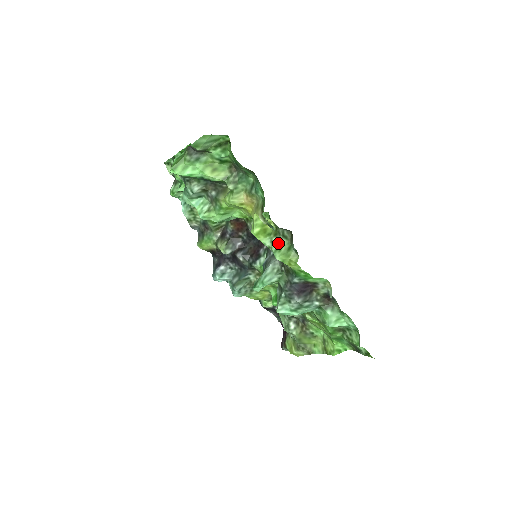
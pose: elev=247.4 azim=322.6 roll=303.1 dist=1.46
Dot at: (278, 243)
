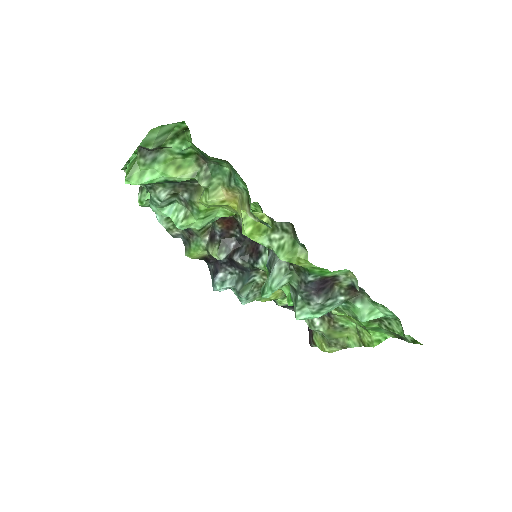
Dot at: (278, 240)
